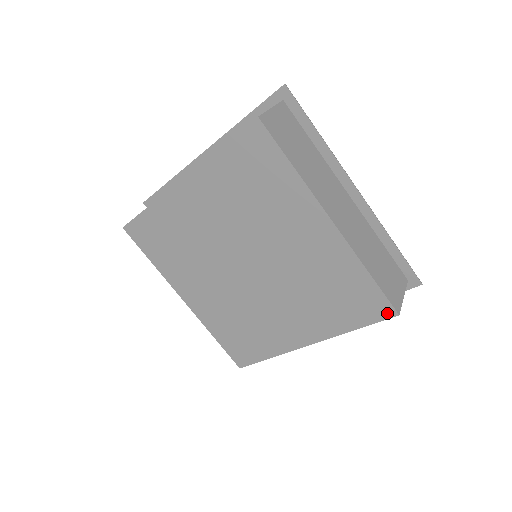
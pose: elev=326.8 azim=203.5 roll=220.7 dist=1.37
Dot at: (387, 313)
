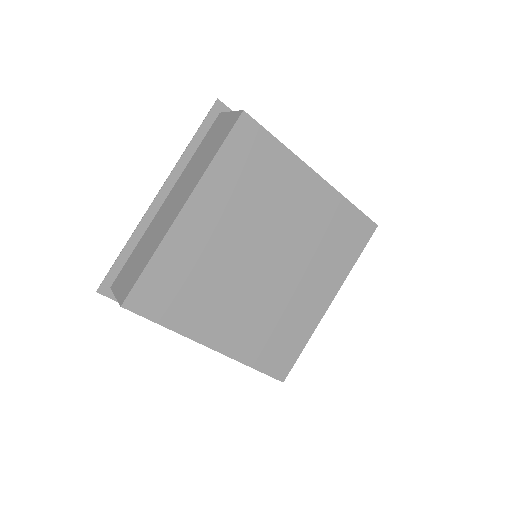
Dot at: (371, 229)
